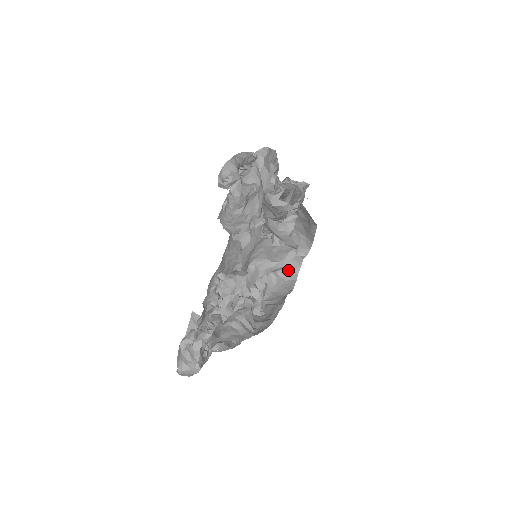
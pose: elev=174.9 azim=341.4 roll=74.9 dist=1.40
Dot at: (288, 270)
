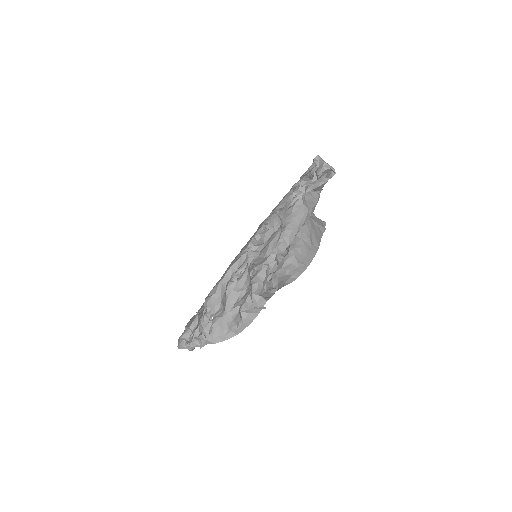
Dot at: occluded
